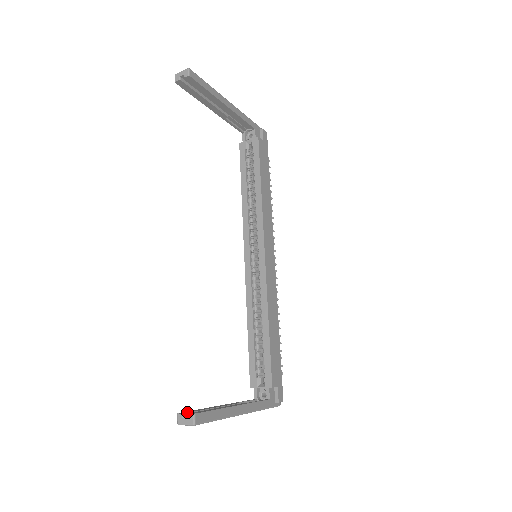
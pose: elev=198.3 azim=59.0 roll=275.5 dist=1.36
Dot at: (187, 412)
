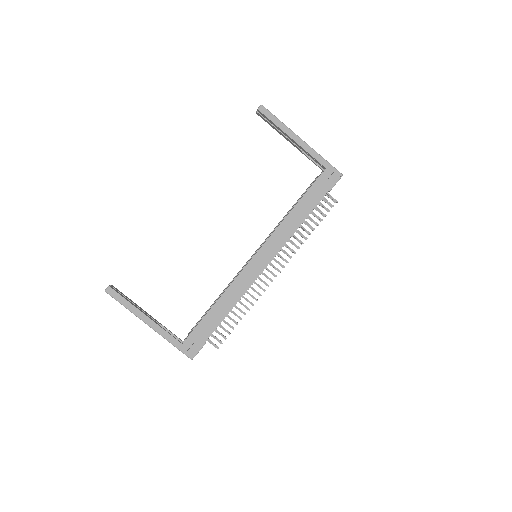
Dot at: (115, 288)
